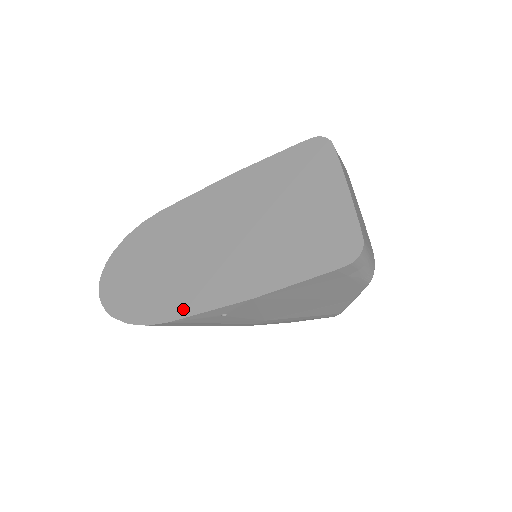
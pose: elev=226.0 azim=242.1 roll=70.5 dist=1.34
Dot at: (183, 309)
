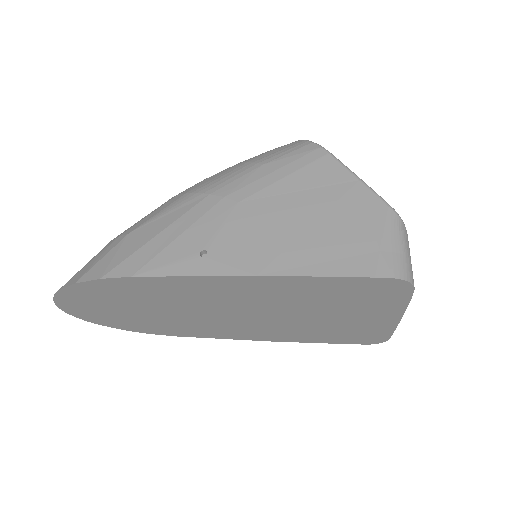
Dot at: (193, 335)
